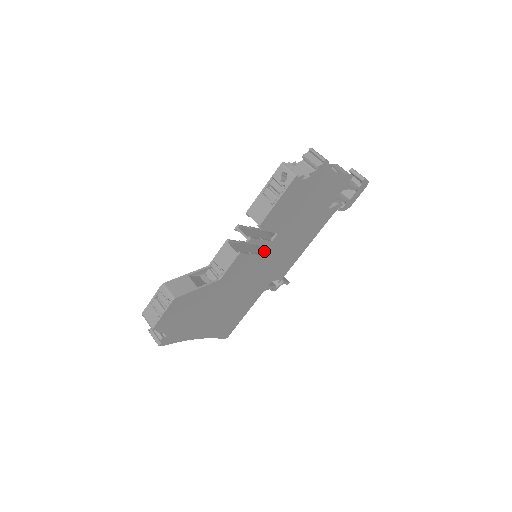
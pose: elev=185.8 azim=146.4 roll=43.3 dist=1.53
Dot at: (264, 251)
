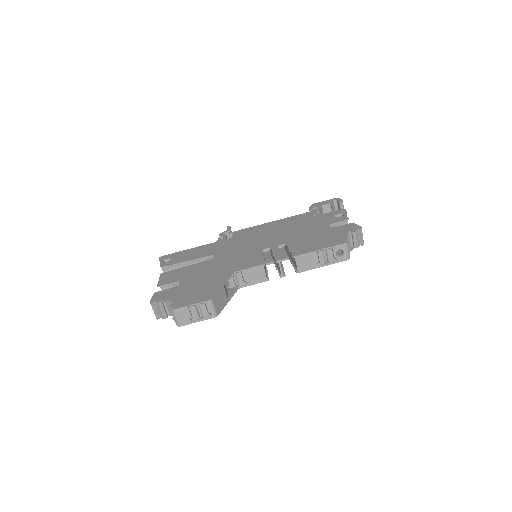
Dot at: occluded
